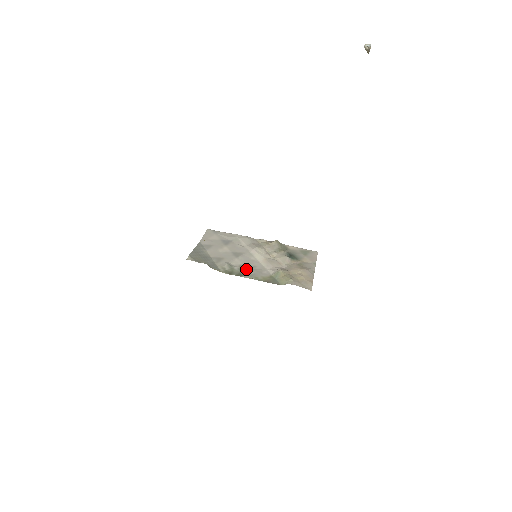
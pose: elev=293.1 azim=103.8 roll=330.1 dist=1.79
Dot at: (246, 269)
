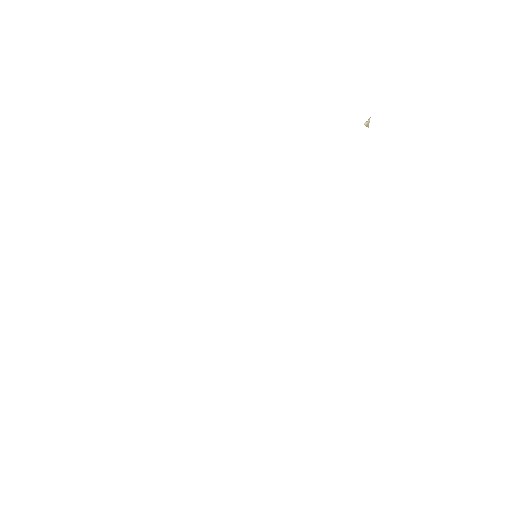
Dot at: occluded
